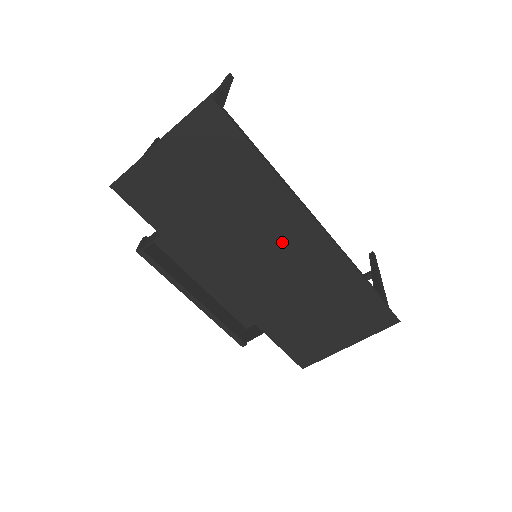
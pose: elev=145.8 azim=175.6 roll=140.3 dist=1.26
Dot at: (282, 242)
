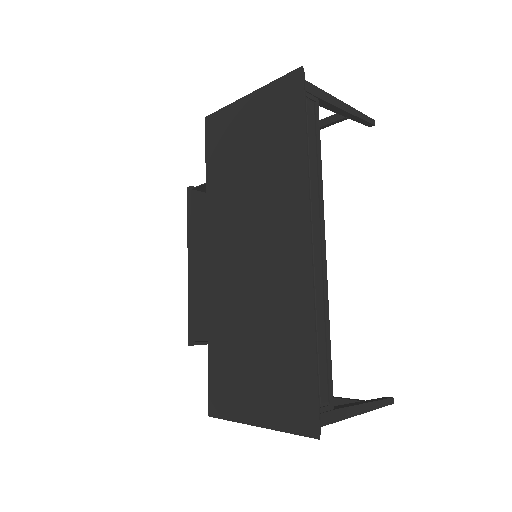
Dot at: (274, 241)
